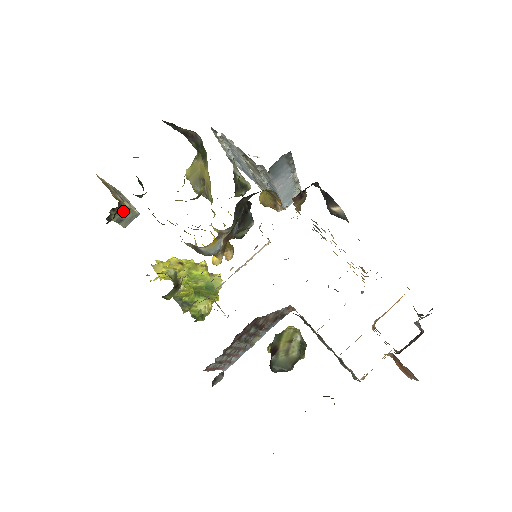
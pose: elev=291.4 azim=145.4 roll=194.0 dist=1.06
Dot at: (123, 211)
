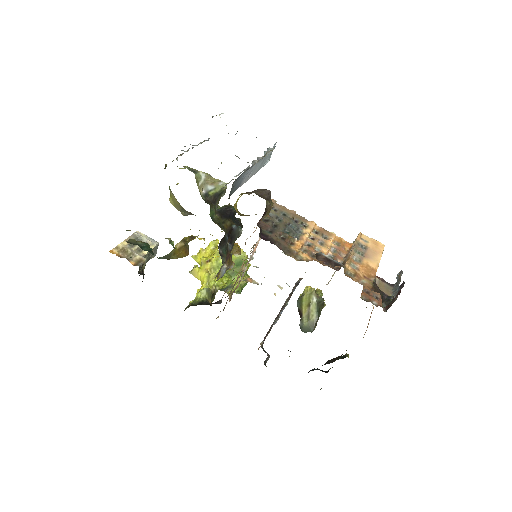
Dot at: (146, 256)
